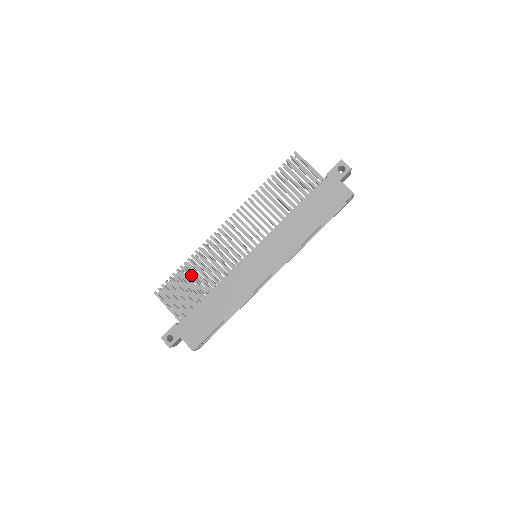
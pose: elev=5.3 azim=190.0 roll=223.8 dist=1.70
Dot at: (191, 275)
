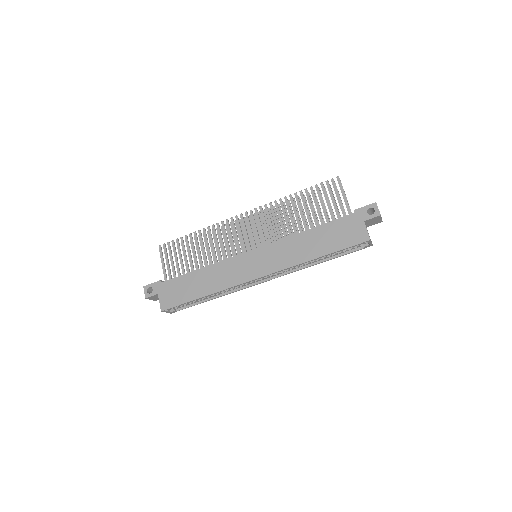
Dot at: occluded
